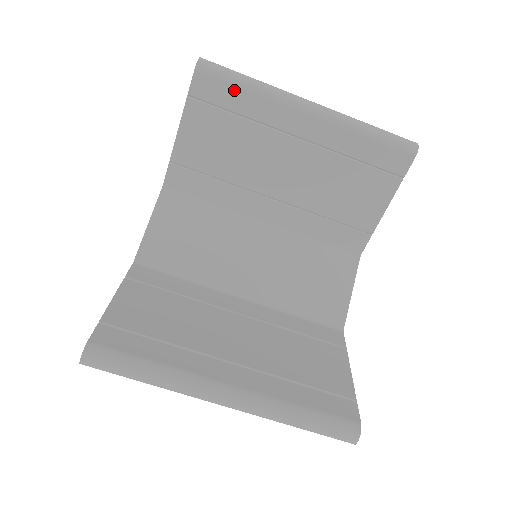
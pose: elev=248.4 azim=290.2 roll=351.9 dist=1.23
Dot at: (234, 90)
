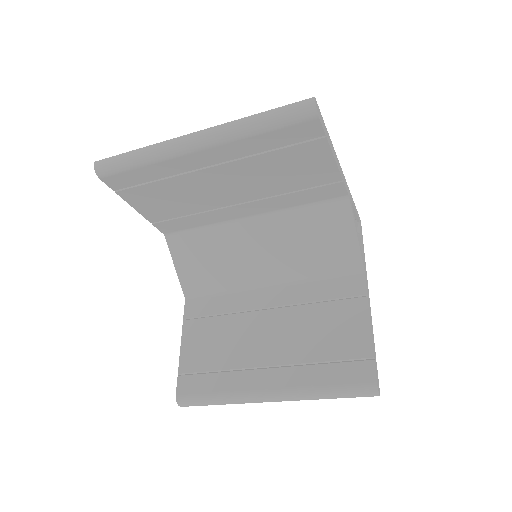
Dot at: (134, 172)
